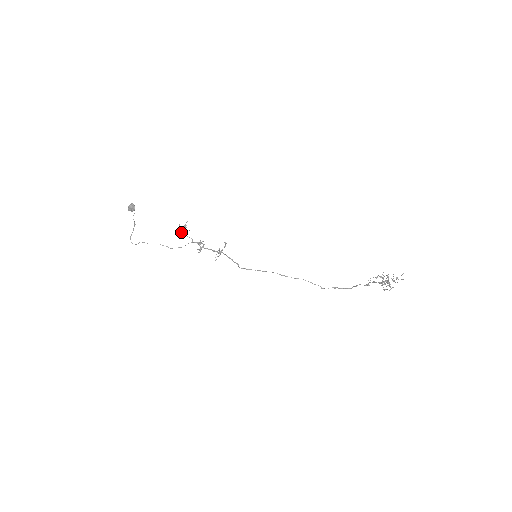
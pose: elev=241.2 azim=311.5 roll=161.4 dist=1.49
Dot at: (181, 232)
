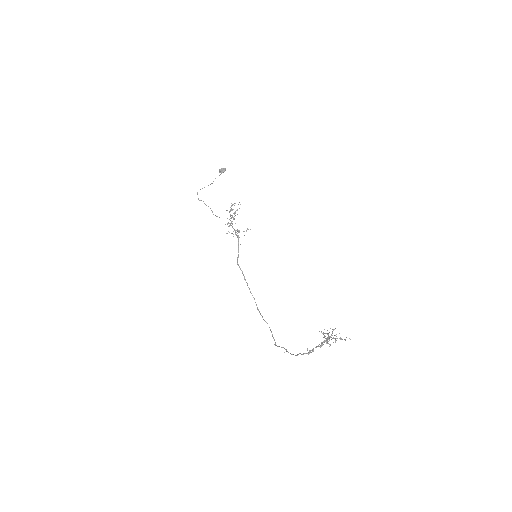
Dot at: (231, 209)
